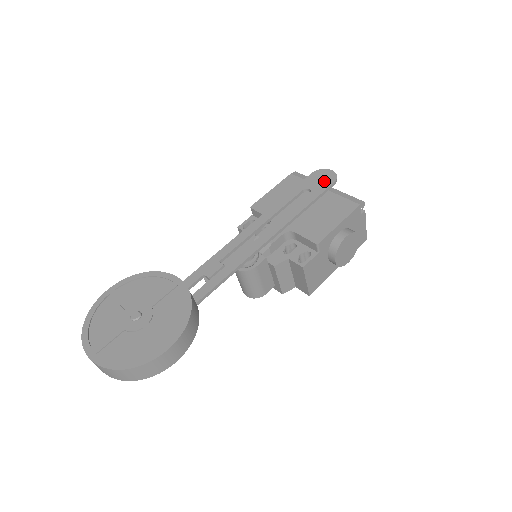
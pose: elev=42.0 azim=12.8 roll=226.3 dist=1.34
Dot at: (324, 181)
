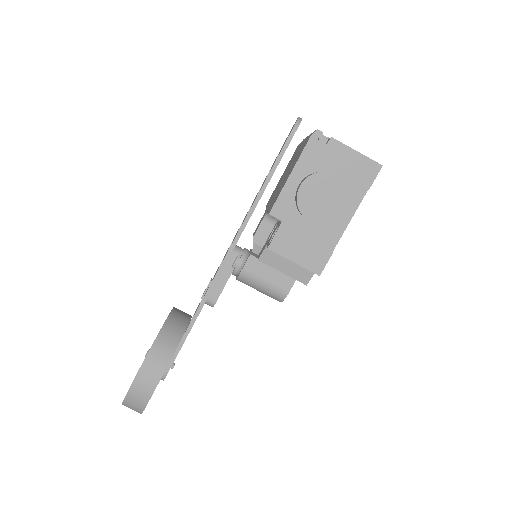
Dot at: occluded
